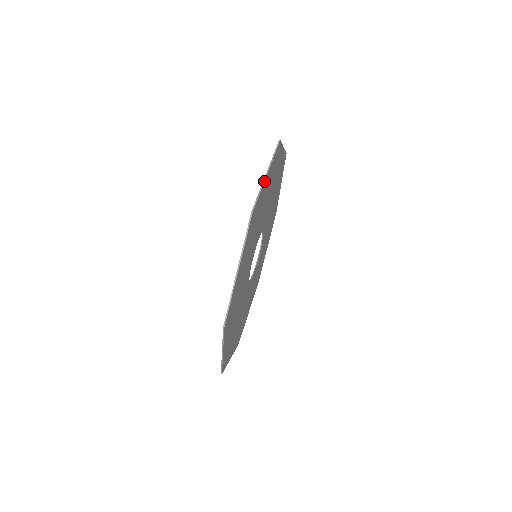
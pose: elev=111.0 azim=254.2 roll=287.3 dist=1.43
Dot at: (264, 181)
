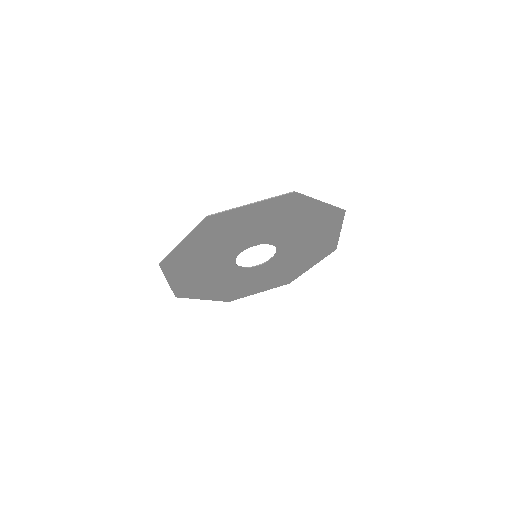
Dot at: (316, 199)
